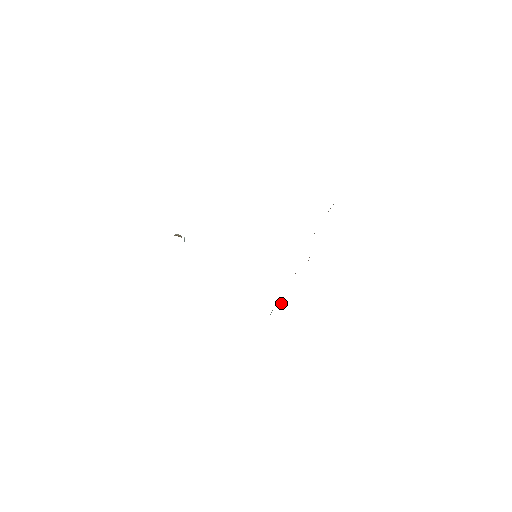
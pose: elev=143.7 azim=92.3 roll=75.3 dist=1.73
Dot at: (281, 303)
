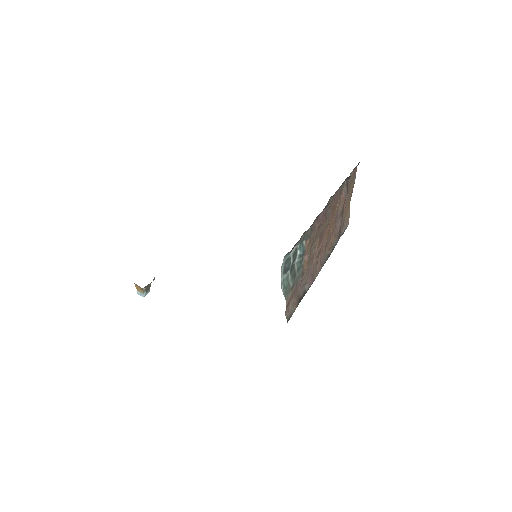
Dot at: (299, 248)
